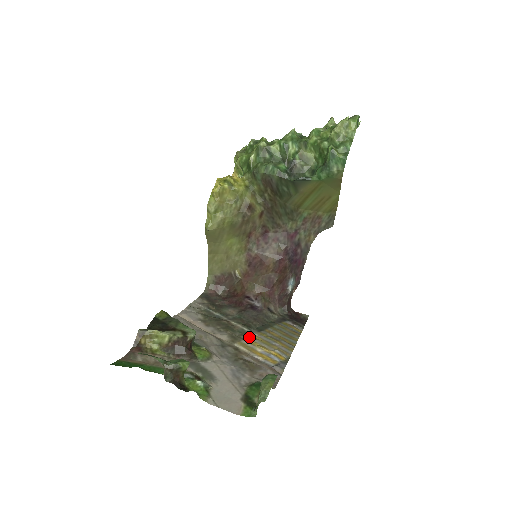
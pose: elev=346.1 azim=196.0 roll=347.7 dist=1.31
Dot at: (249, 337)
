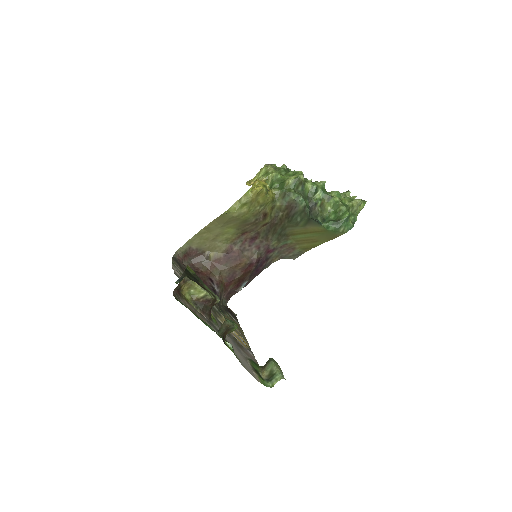
Dot at: occluded
